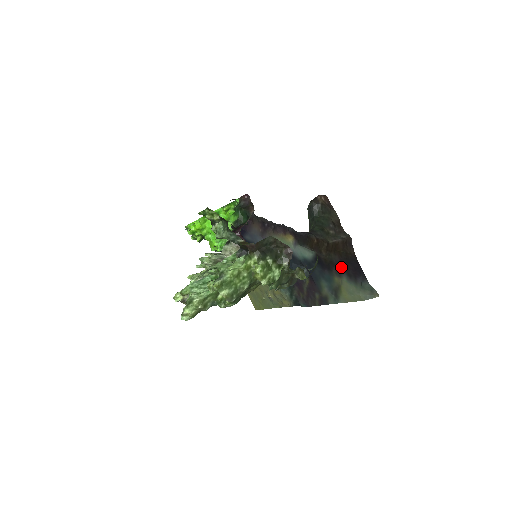
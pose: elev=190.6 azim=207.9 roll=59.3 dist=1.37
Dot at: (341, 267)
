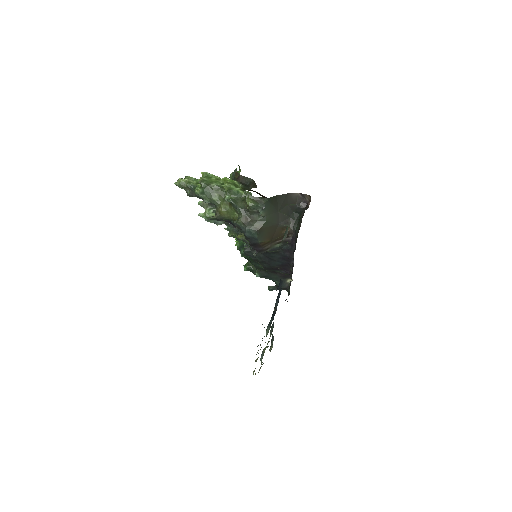
Dot at: occluded
